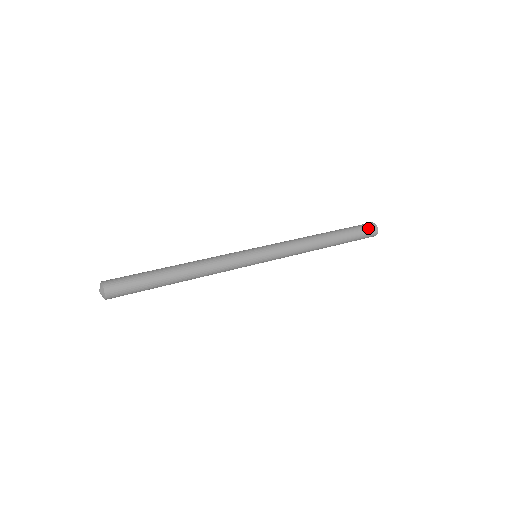
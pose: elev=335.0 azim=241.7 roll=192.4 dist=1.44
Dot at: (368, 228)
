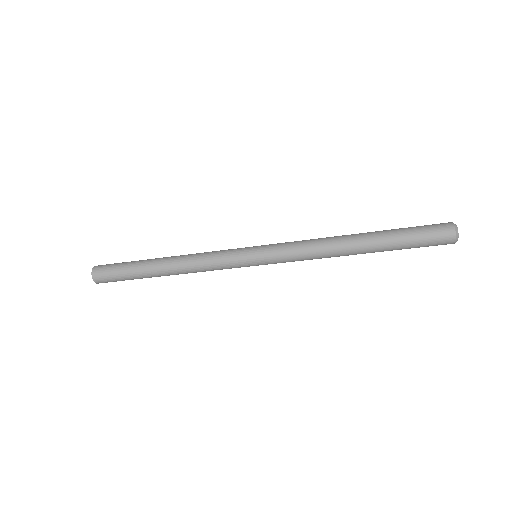
Dot at: (435, 228)
